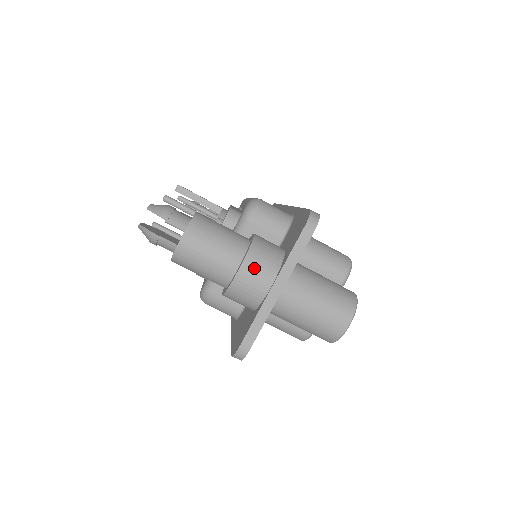
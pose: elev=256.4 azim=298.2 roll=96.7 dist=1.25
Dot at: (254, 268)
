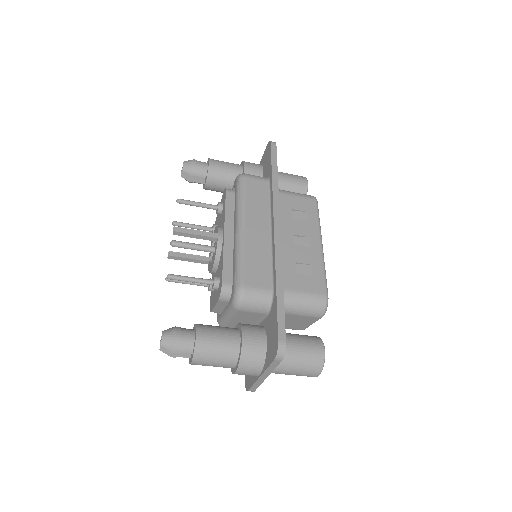
Dot at: (245, 371)
